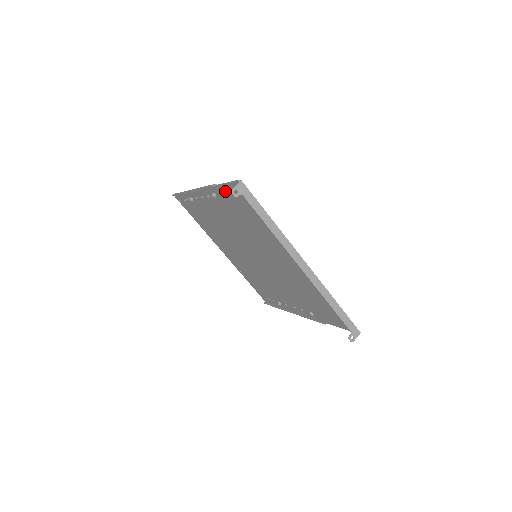
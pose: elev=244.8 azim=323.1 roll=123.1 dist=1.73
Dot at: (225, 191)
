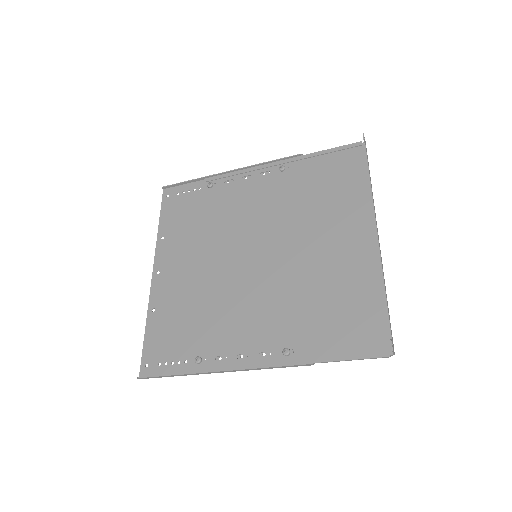
Dot at: (315, 160)
